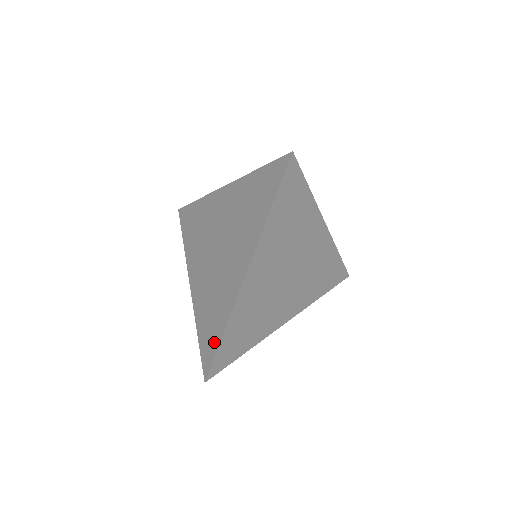
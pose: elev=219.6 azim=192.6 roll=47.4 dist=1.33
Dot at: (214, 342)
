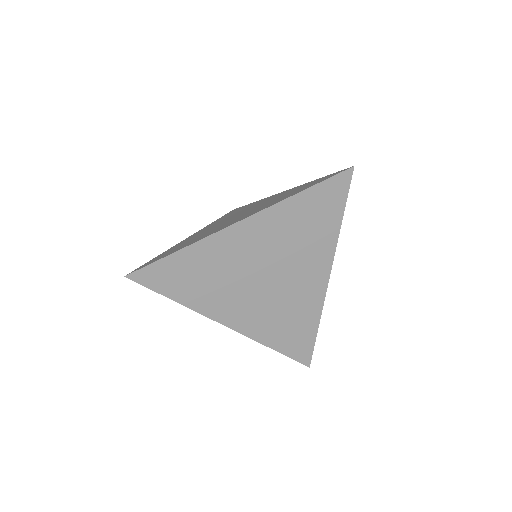
Dot at: (165, 255)
